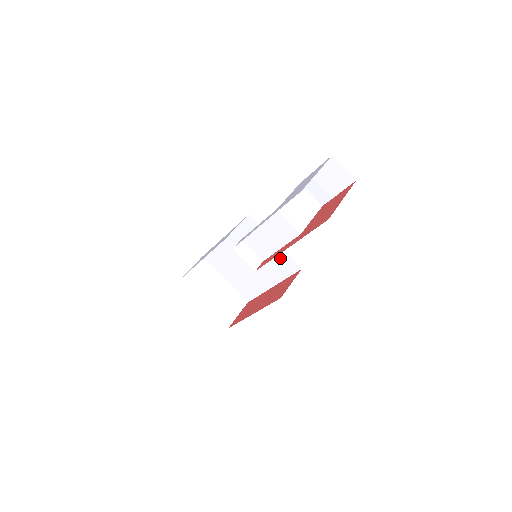
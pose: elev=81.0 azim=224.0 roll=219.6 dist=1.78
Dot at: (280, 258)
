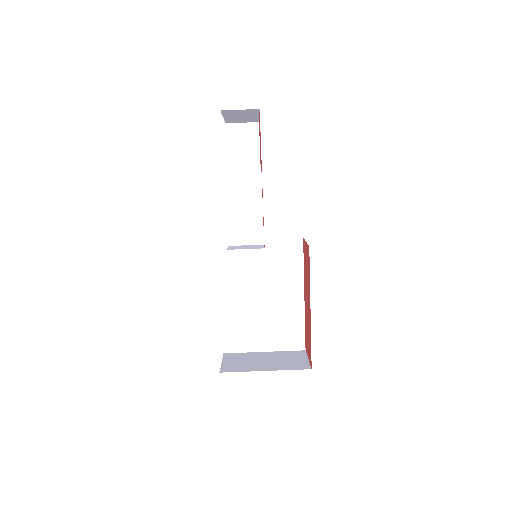
Dot at: (279, 251)
